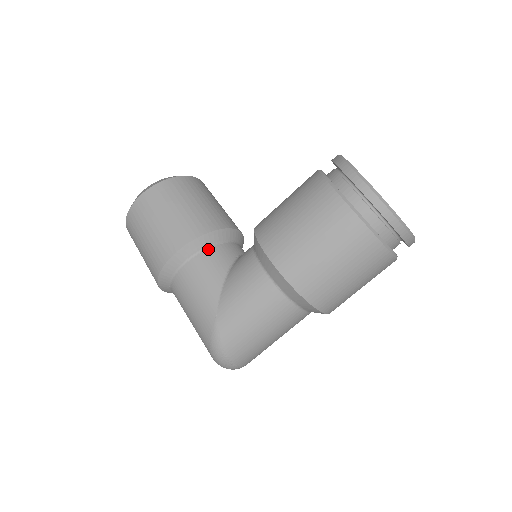
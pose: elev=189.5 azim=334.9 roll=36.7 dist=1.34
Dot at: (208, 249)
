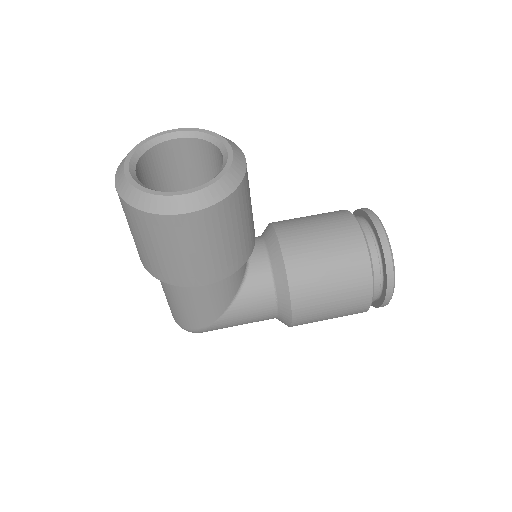
Dot at: occluded
